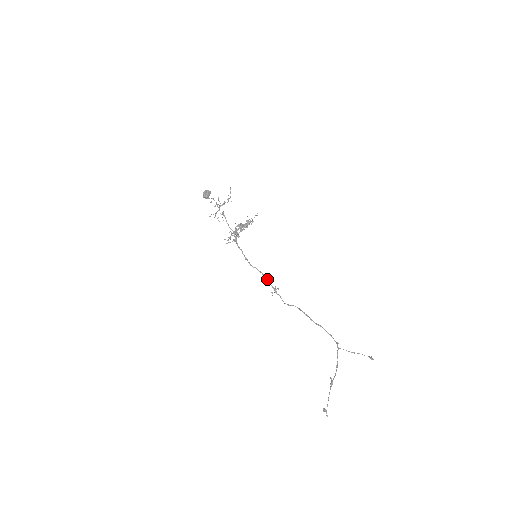
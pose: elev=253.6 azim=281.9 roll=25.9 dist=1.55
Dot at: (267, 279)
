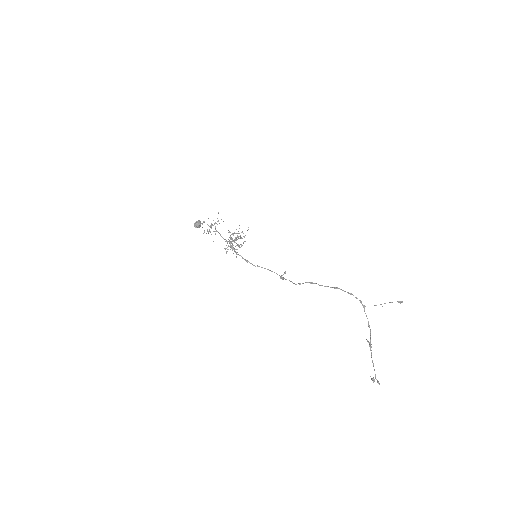
Dot at: (272, 271)
